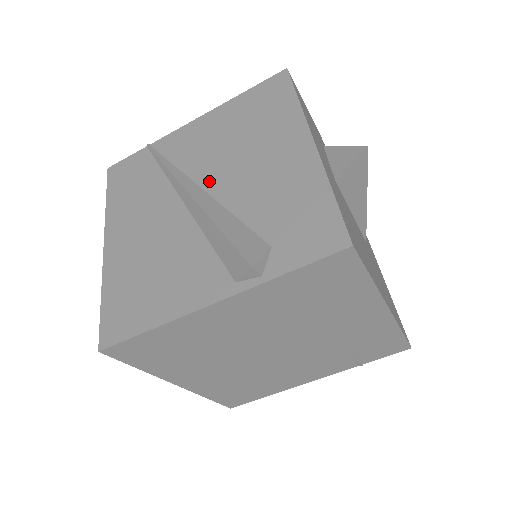
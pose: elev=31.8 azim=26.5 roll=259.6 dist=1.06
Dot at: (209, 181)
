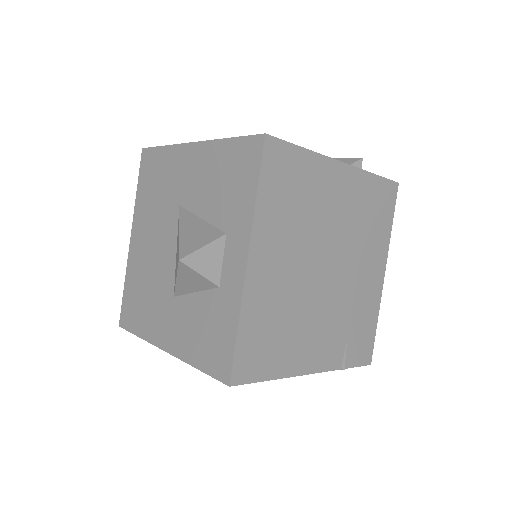
Dot at: occluded
